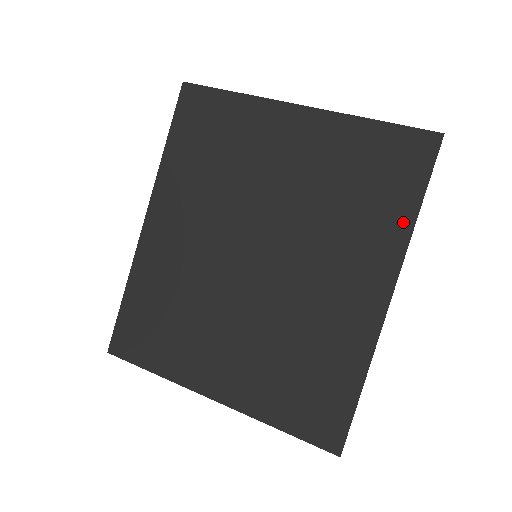
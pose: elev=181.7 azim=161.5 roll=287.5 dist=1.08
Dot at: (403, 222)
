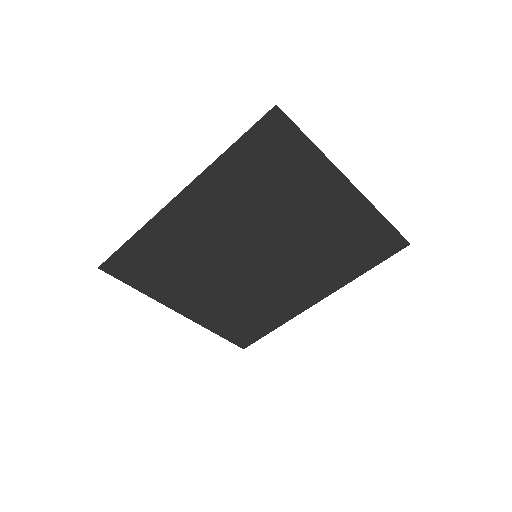
Dot at: (354, 274)
